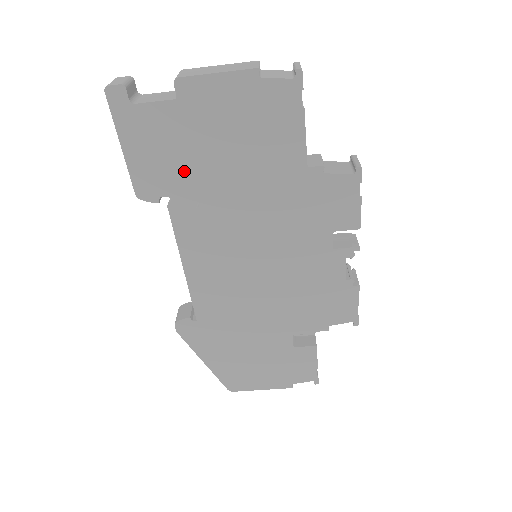
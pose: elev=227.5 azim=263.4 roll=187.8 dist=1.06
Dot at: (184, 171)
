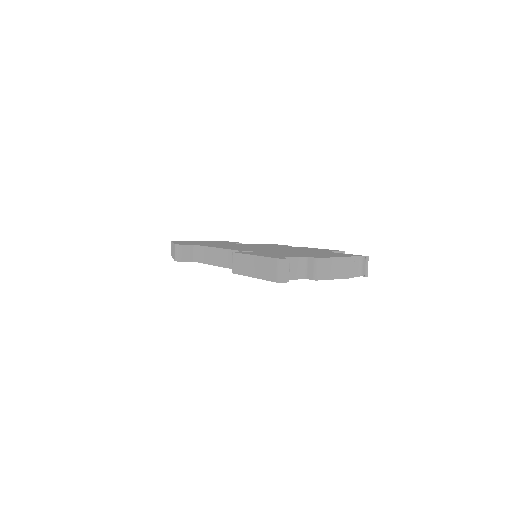
Dot at: occluded
